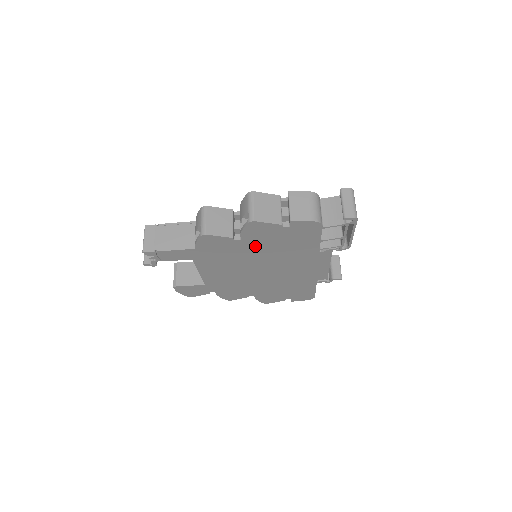
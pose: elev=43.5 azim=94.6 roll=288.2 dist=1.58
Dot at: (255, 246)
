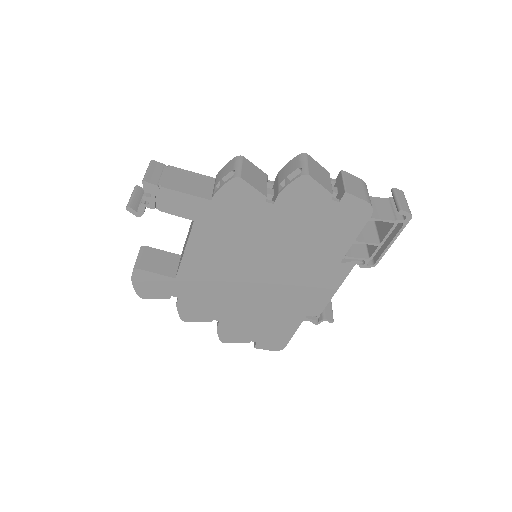
Dot at: (281, 223)
